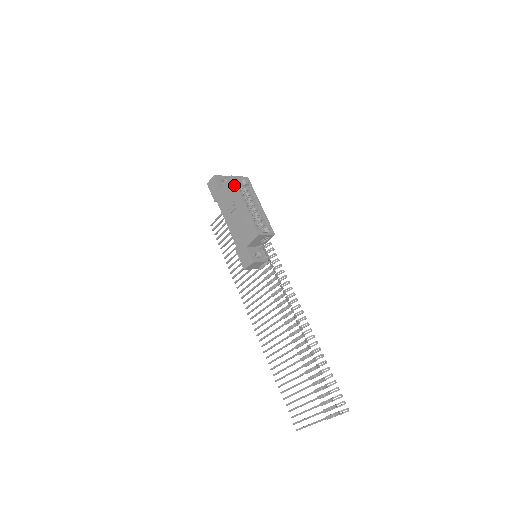
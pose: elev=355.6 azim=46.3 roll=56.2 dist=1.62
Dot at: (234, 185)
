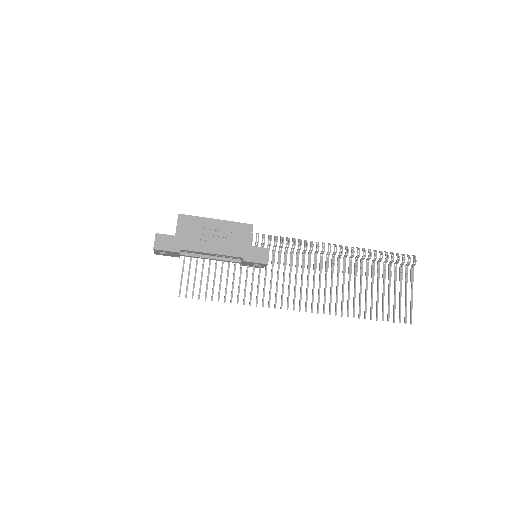
Dot at: (189, 217)
